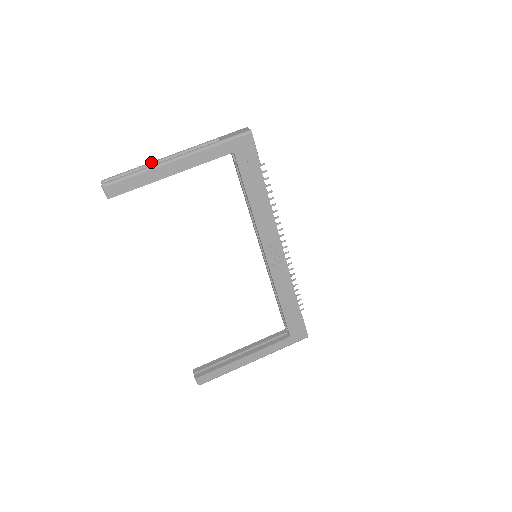
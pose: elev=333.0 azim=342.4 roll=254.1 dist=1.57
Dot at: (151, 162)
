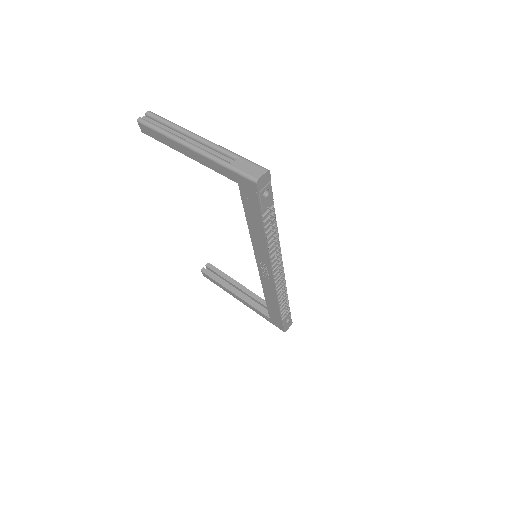
Dot at: (181, 128)
